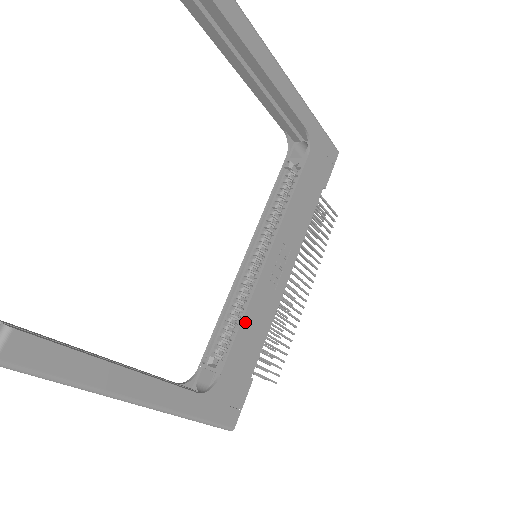
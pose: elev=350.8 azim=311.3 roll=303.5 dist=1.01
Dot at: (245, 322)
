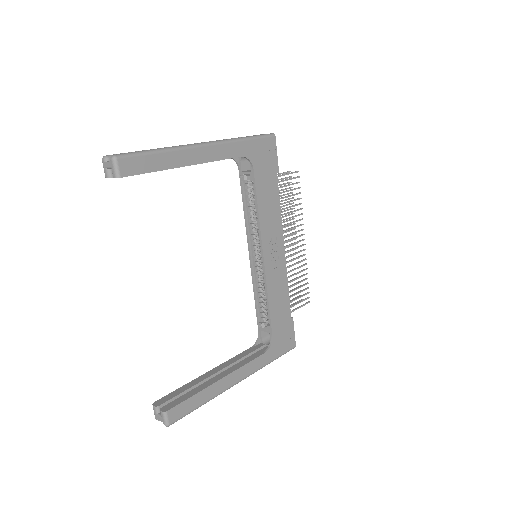
Dot at: (271, 300)
